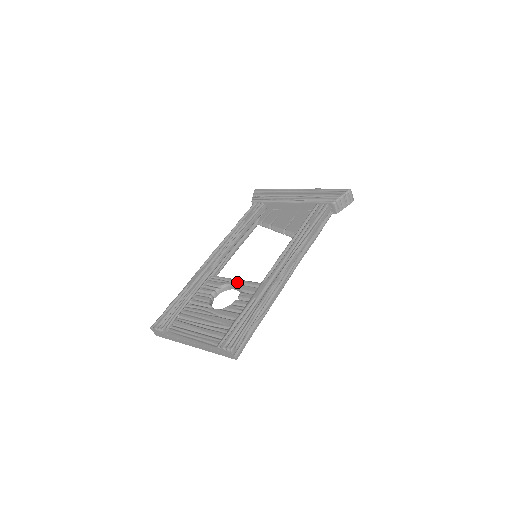
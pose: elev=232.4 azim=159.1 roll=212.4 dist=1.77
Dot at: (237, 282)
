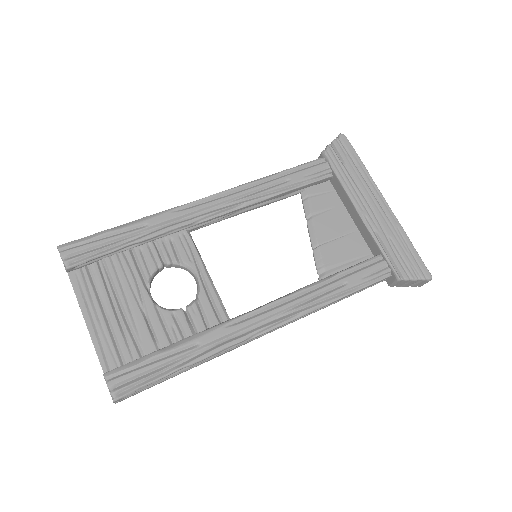
Dot at: (204, 279)
